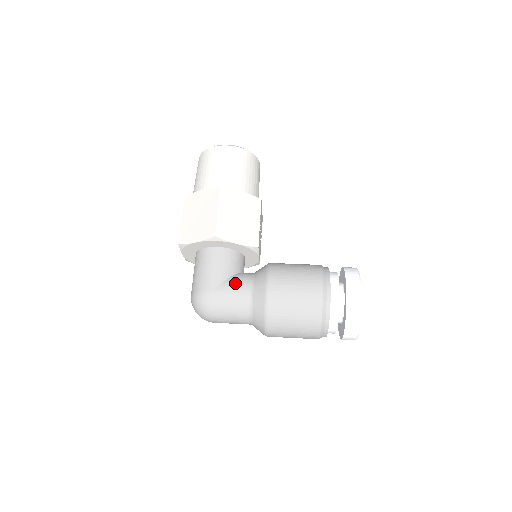
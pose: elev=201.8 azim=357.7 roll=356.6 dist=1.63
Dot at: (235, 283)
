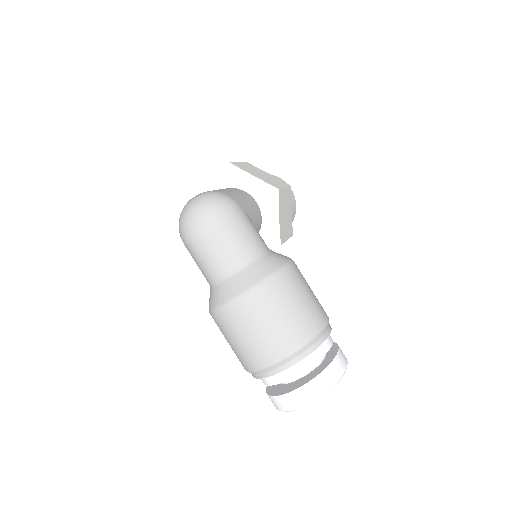
Dot at: occluded
